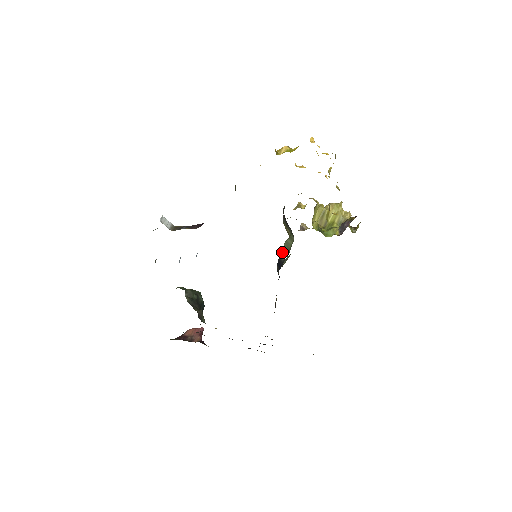
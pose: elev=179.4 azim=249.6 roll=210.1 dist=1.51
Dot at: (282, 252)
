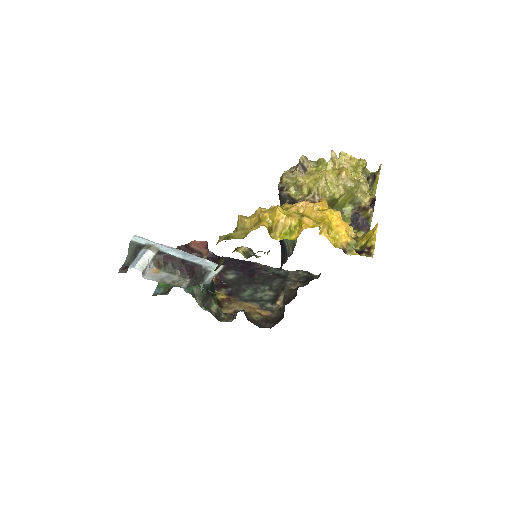
Dot at: occluded
